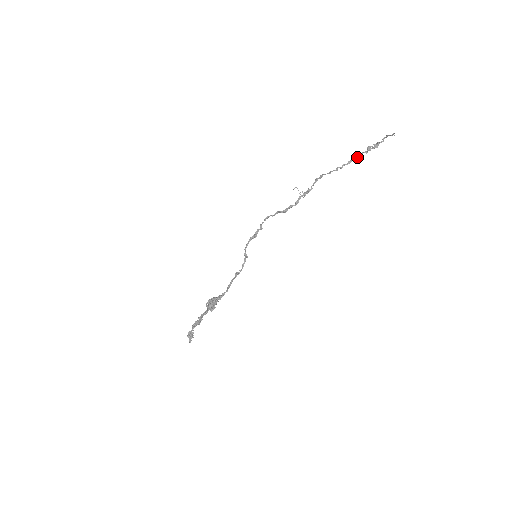
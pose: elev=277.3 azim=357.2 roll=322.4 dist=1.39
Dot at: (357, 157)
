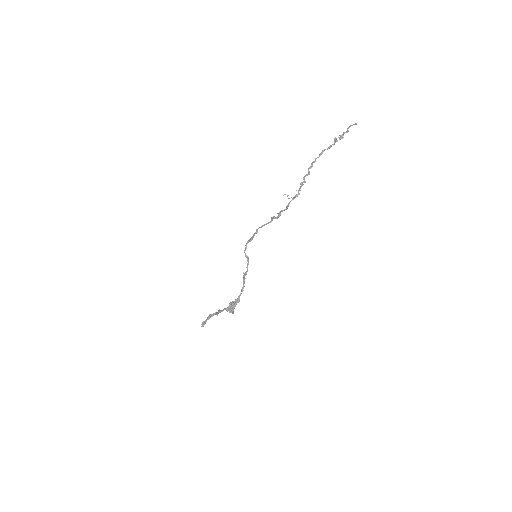
Dot at: (327, 149)
